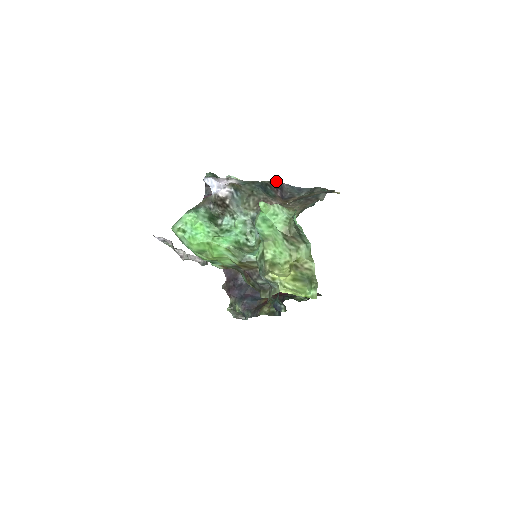
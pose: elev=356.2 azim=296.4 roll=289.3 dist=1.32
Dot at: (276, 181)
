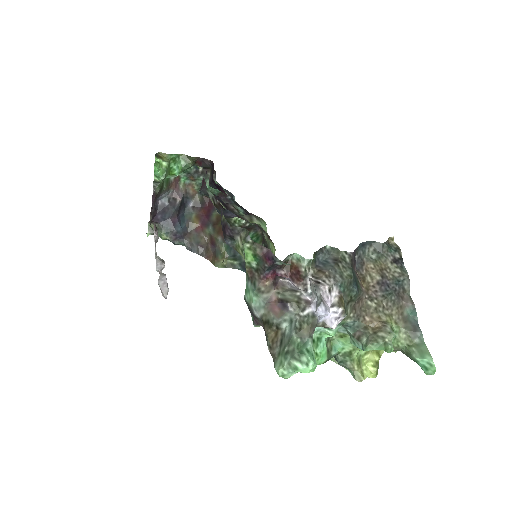
Dot at: (353, 252)
